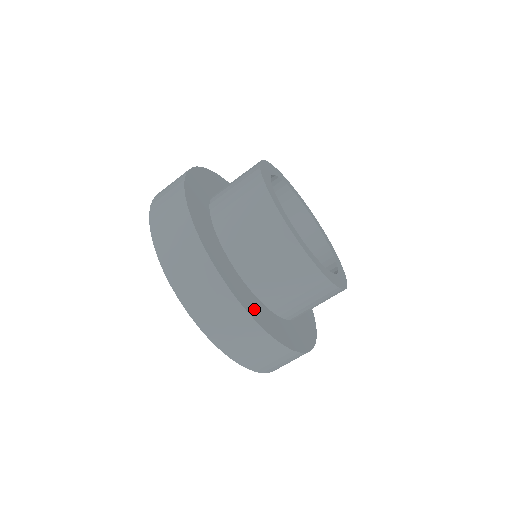
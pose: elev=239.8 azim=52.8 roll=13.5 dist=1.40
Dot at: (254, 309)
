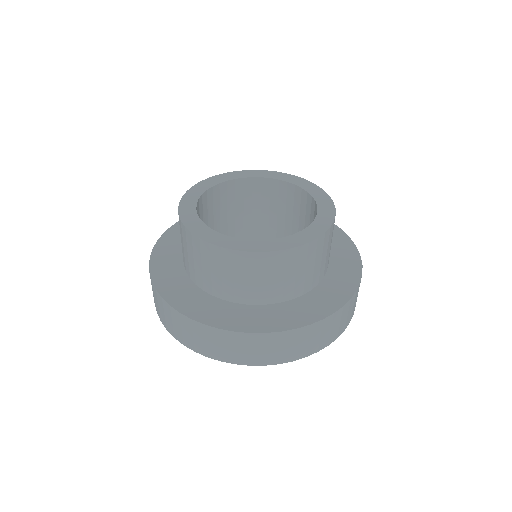
Dot at: (334, 296)
